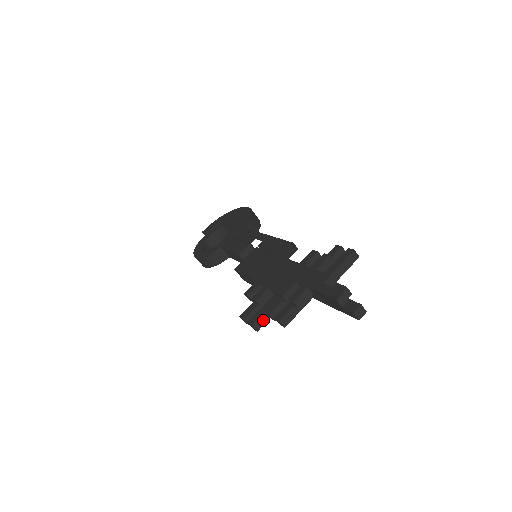
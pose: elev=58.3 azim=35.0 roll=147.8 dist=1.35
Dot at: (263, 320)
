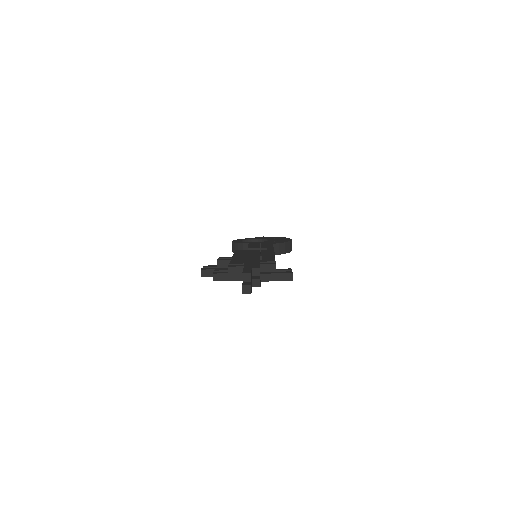
Dot at: (210, 273)
